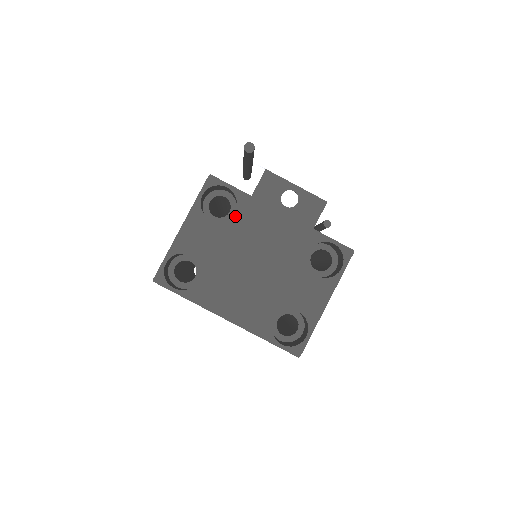
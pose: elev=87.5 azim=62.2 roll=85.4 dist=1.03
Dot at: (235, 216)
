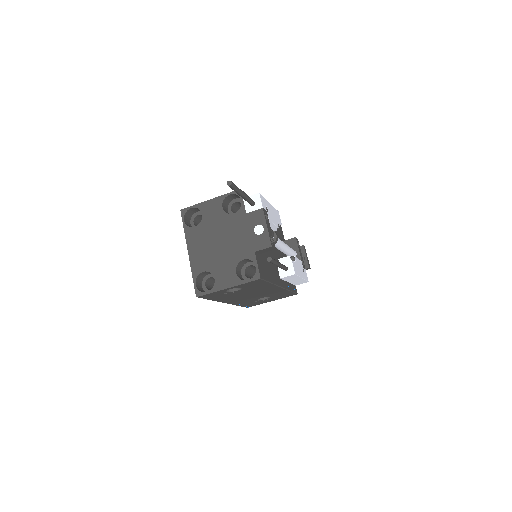
Dot at: (232, 215)
